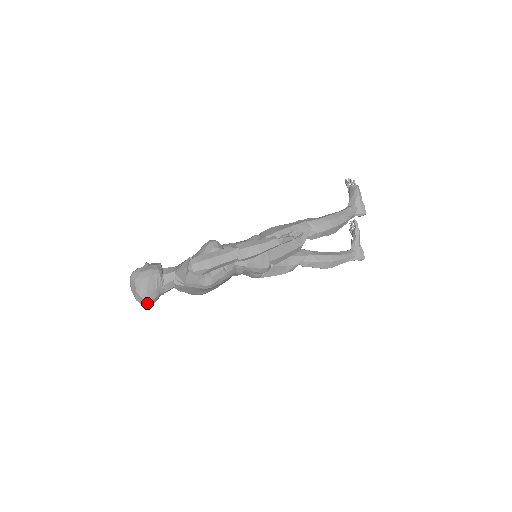
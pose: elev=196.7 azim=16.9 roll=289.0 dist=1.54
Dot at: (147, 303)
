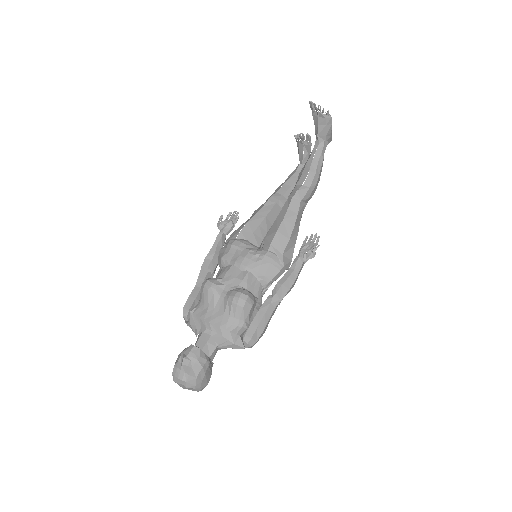
Dot at: occluded
